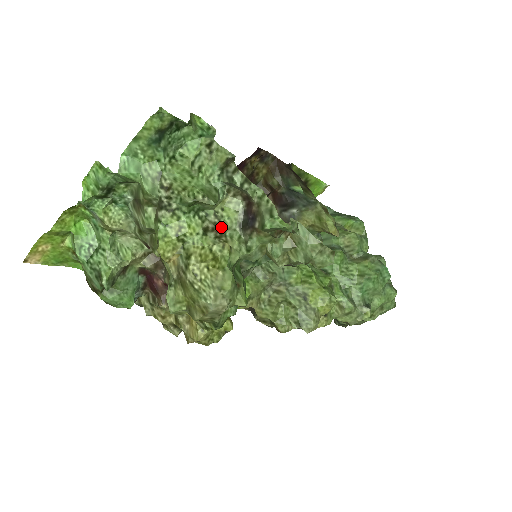
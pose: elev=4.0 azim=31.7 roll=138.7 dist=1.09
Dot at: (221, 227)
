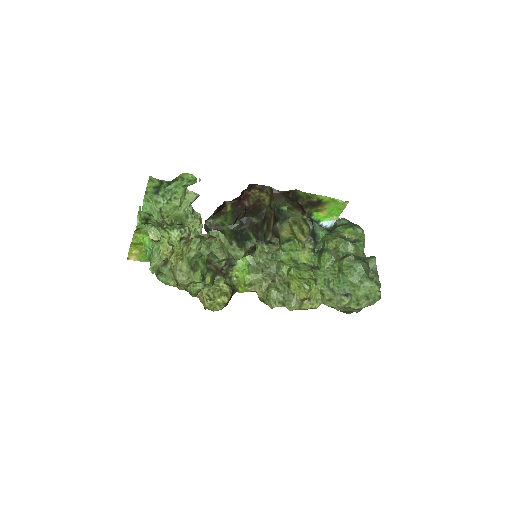
Dot at: (190, 237)
